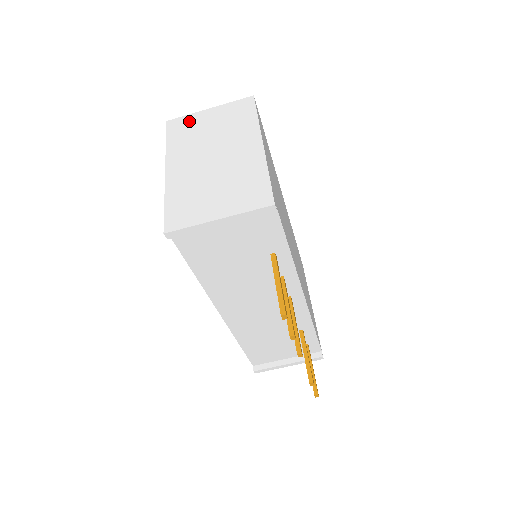
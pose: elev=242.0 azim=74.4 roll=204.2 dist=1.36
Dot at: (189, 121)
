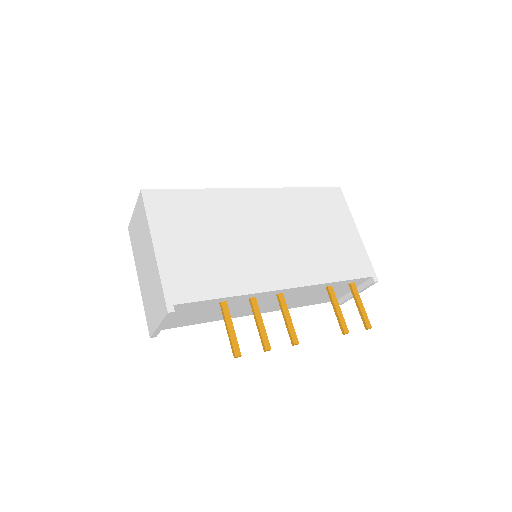
Dot at: (132, 227)
